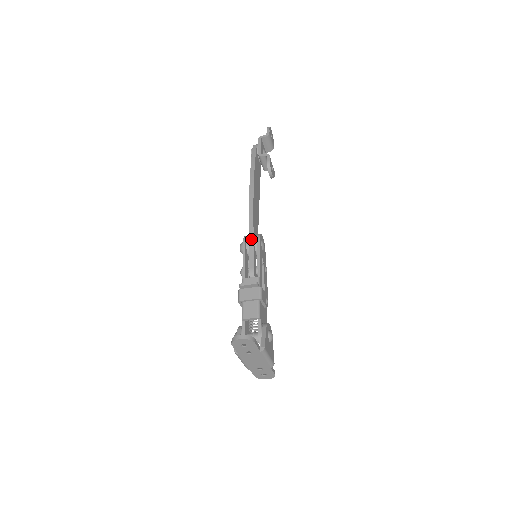
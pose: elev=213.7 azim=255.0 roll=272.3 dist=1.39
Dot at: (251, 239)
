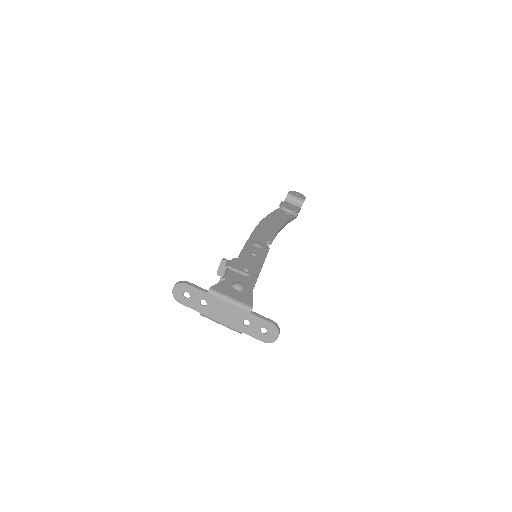
Dot at: occluded
